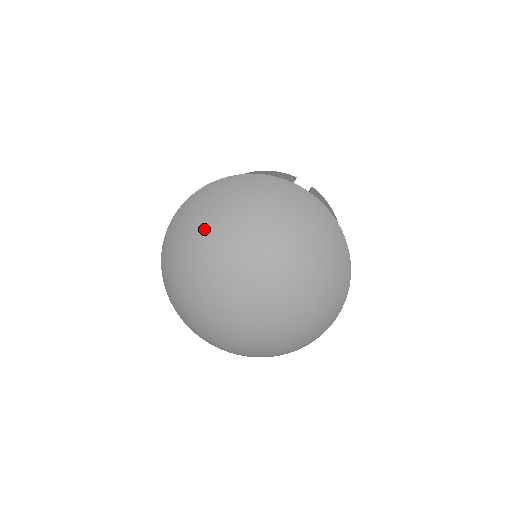
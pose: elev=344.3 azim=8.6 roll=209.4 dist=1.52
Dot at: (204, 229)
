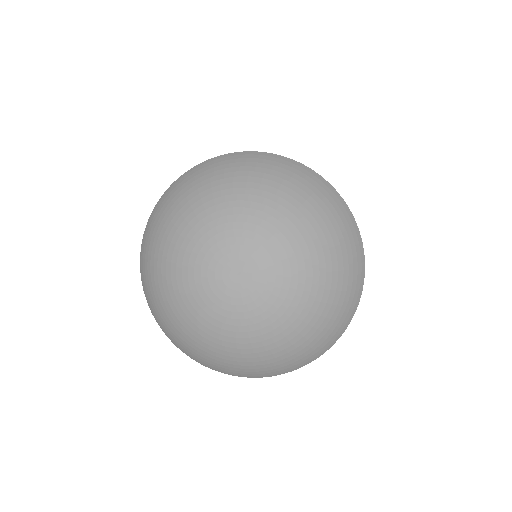
Dot at: (229, 191)
